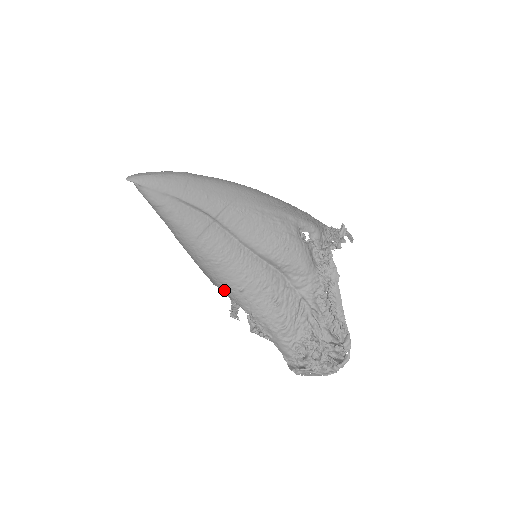
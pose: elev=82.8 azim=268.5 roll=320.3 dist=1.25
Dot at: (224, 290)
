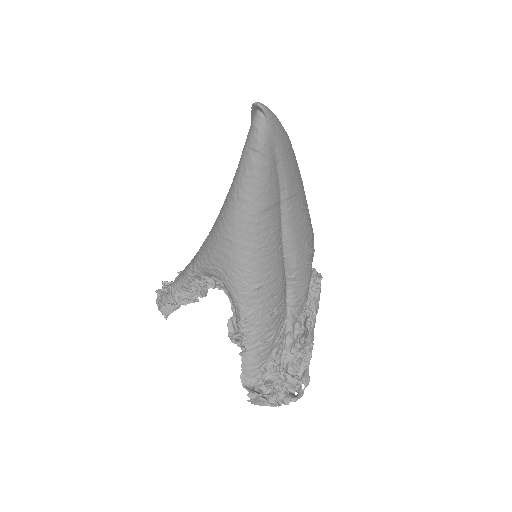
Dot at: (236, 280)
